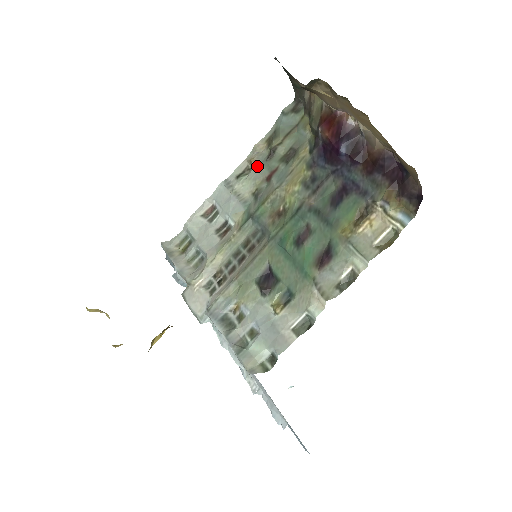
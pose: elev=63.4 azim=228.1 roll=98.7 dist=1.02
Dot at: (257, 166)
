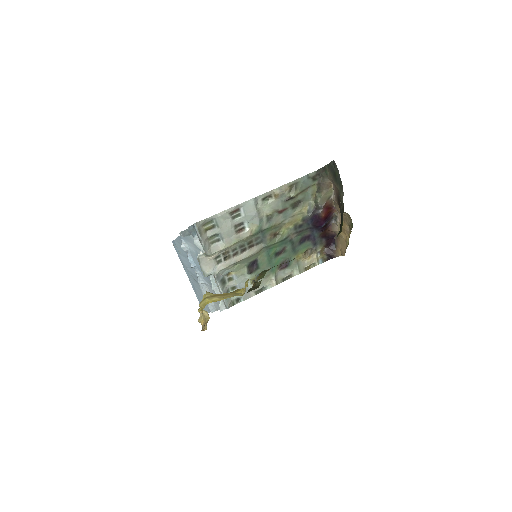
Dot at: (278, 200)
